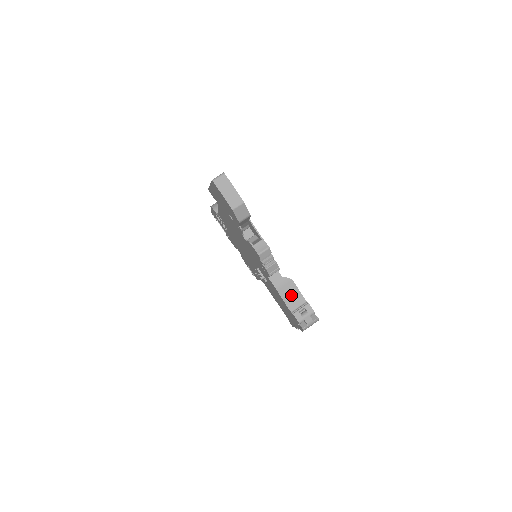
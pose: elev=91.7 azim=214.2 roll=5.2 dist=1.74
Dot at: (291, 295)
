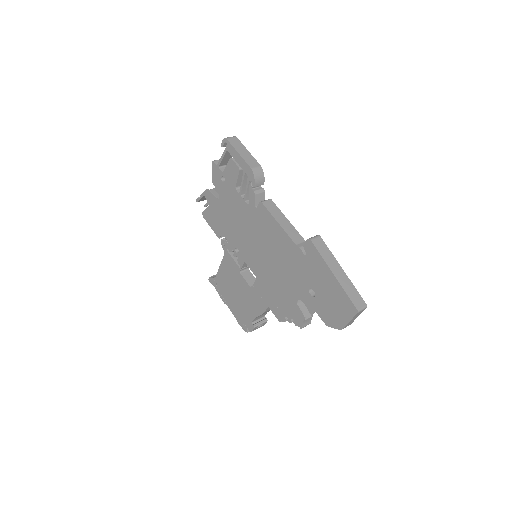
Dot at: occluded
